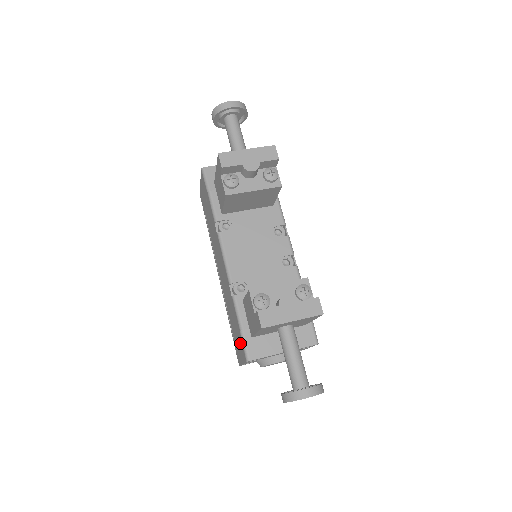
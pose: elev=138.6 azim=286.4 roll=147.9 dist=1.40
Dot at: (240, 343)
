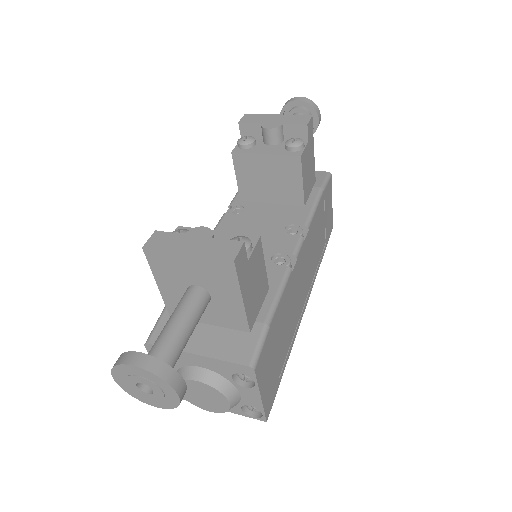
Dot at: occluded
